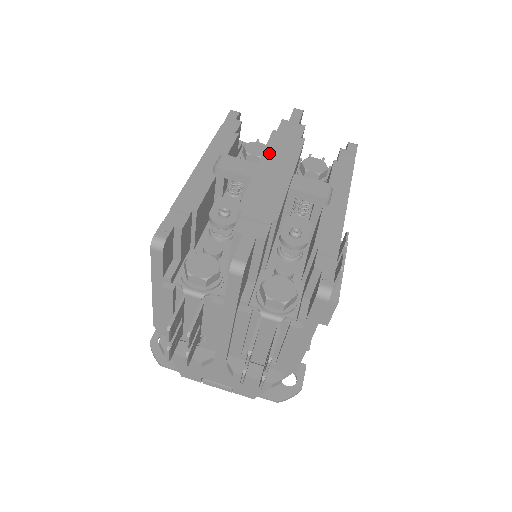
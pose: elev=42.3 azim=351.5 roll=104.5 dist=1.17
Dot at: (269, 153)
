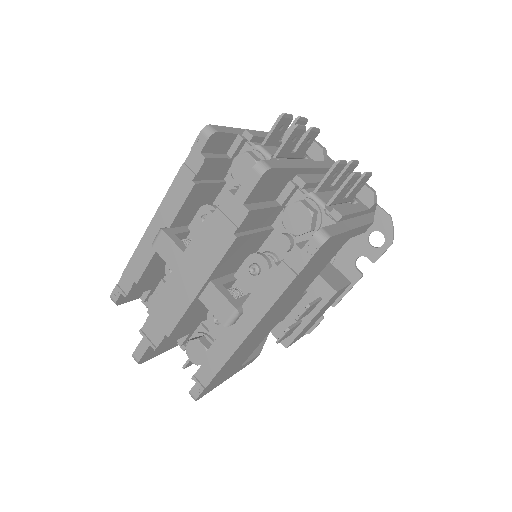
Dot at: (191, 251)
